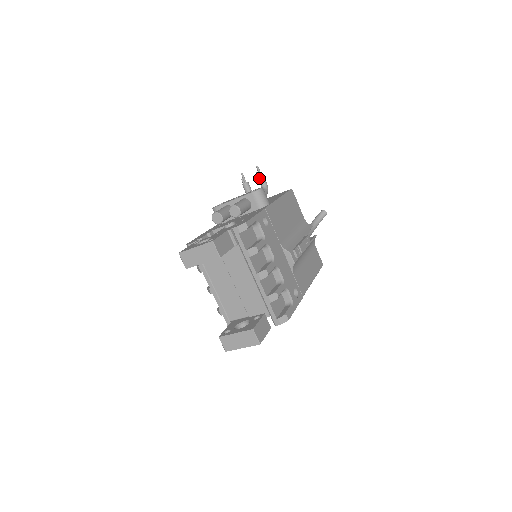
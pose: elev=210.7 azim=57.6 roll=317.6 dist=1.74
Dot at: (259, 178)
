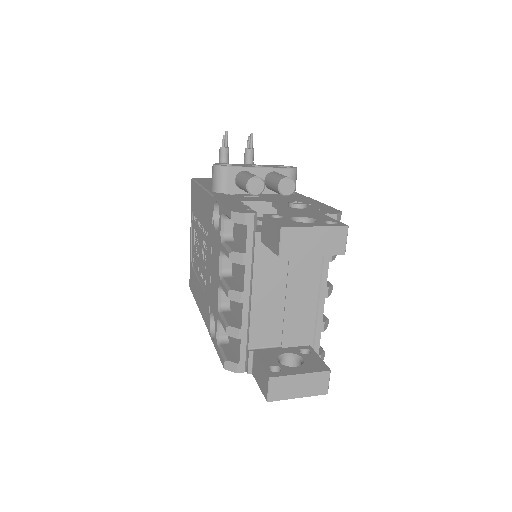
Dot at: (250, 150)
